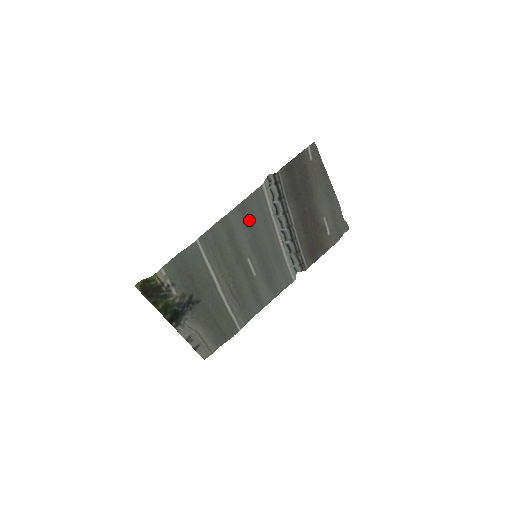
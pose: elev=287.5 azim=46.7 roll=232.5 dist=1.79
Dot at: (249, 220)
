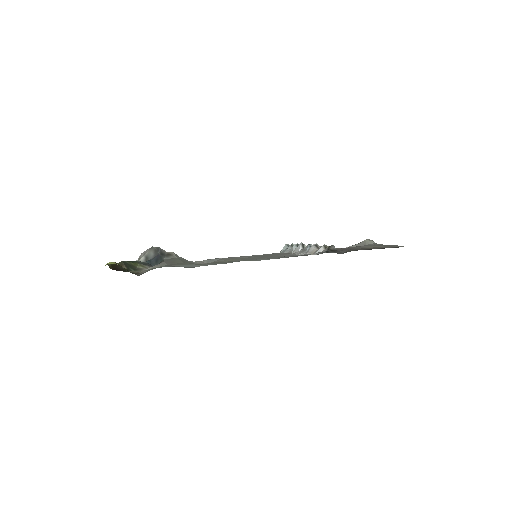
Dot at: occluded
